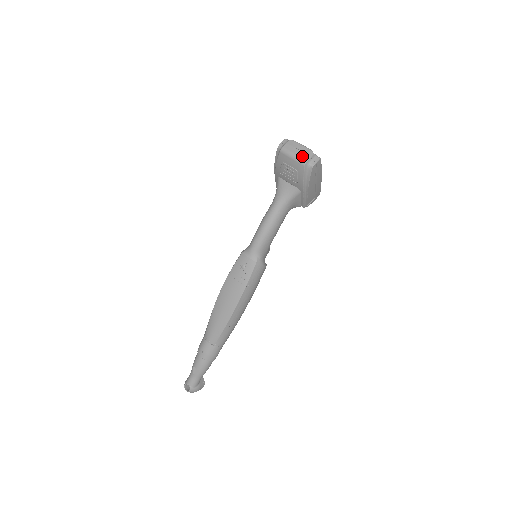
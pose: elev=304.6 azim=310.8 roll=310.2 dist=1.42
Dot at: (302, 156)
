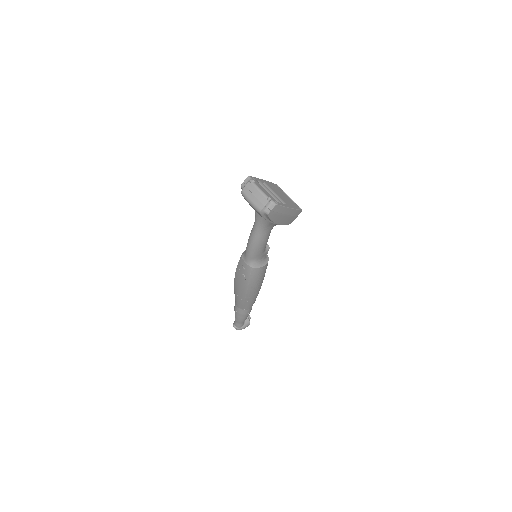
Dot at: (257, 204)
